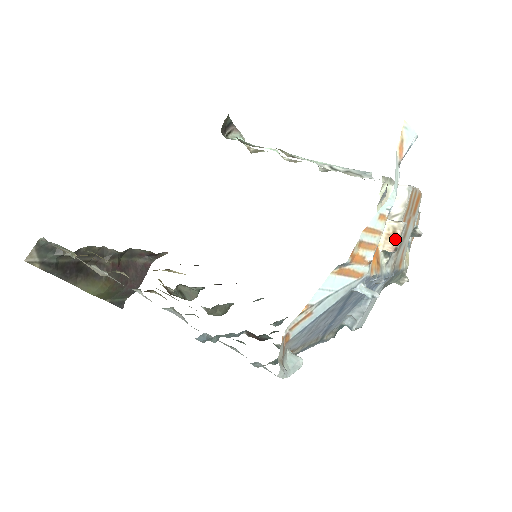
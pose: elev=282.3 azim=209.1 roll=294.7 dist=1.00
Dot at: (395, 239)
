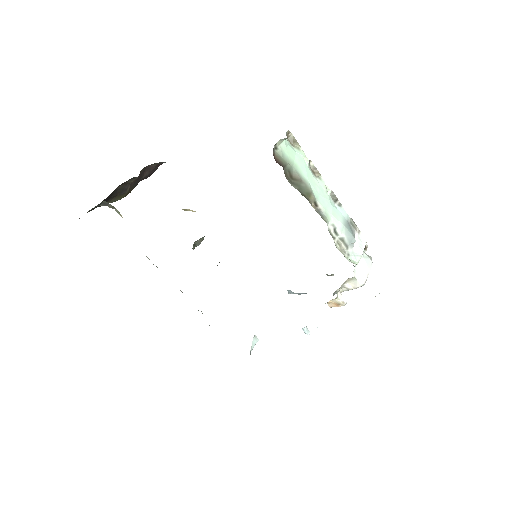
Dot at: occluded
